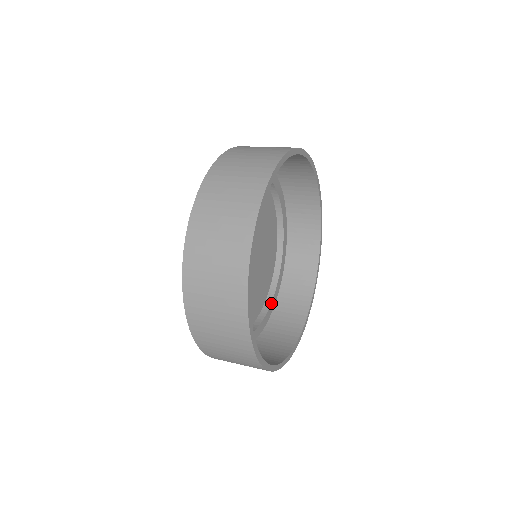
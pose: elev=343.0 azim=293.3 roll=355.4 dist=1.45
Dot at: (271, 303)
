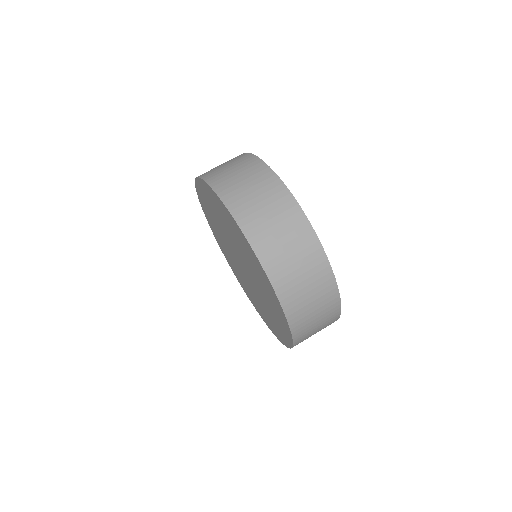
Dot at: occluded
